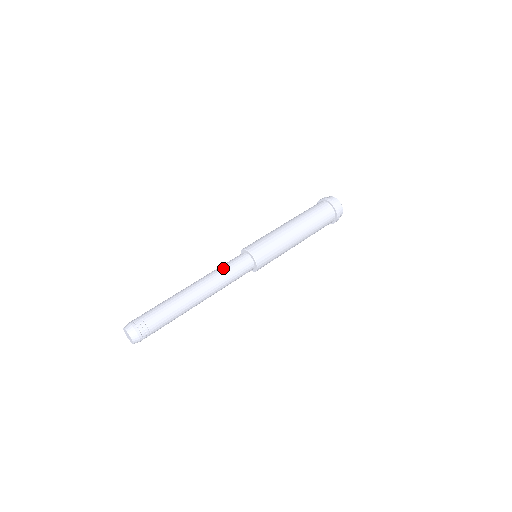
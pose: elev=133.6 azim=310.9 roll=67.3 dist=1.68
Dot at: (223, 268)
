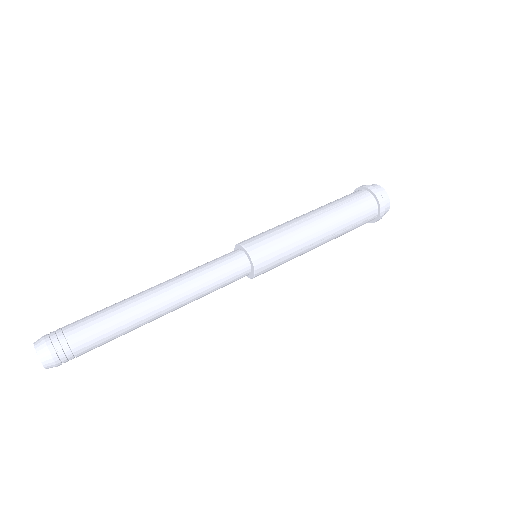
Dot at: (199, 266)
